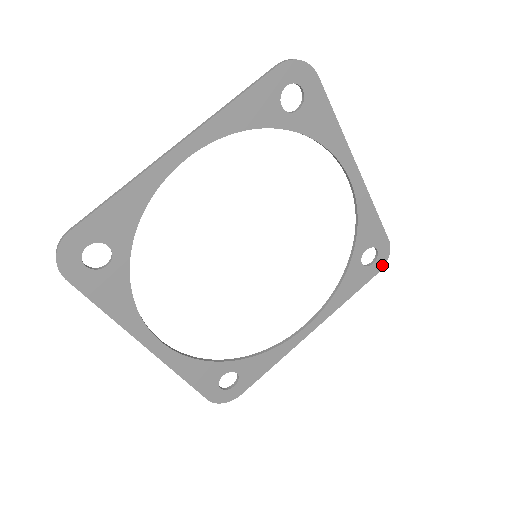
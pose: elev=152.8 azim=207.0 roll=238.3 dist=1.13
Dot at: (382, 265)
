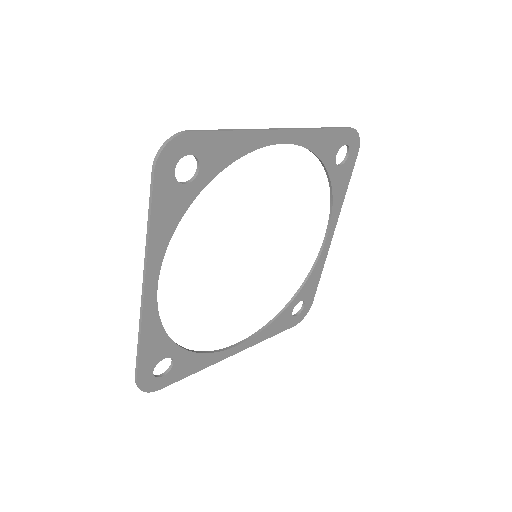
Dot at: (357, 146)
